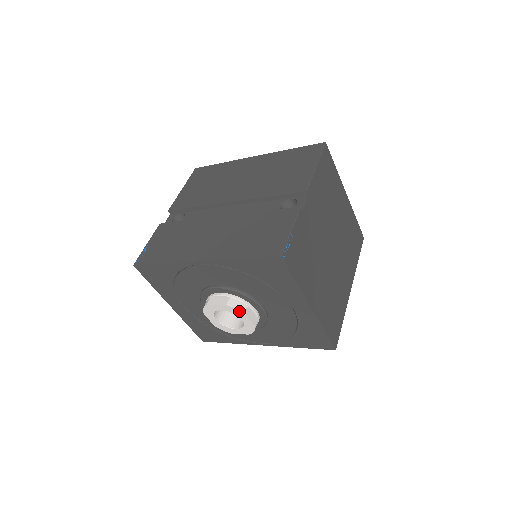
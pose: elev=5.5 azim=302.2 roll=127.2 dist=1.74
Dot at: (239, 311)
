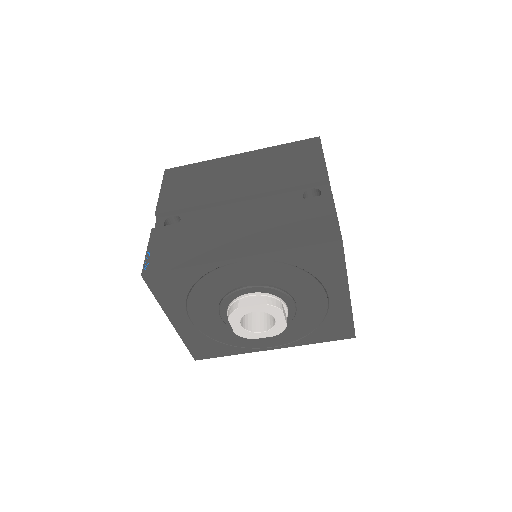
Dot at: (277, 309)
